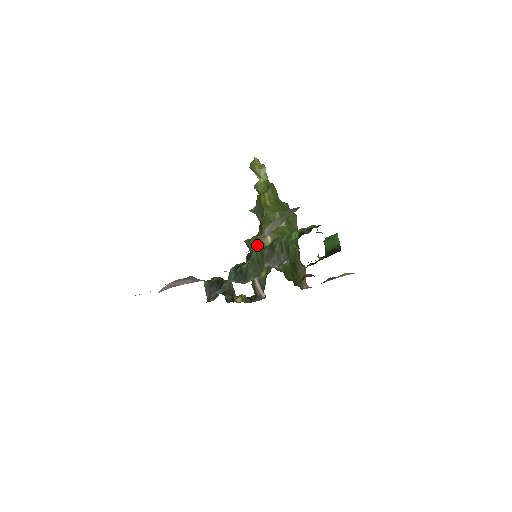
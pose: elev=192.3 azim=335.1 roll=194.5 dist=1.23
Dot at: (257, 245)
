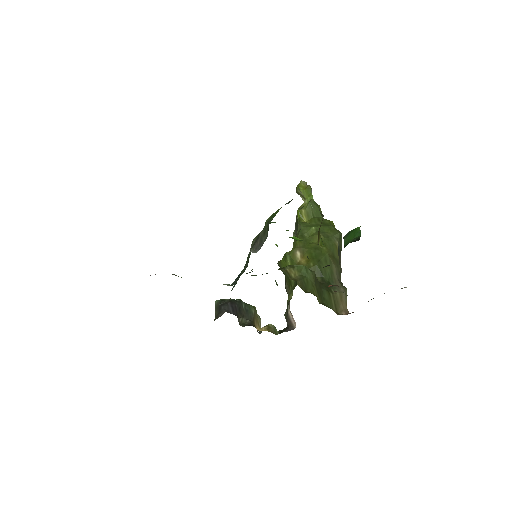
Dot at: occluded
